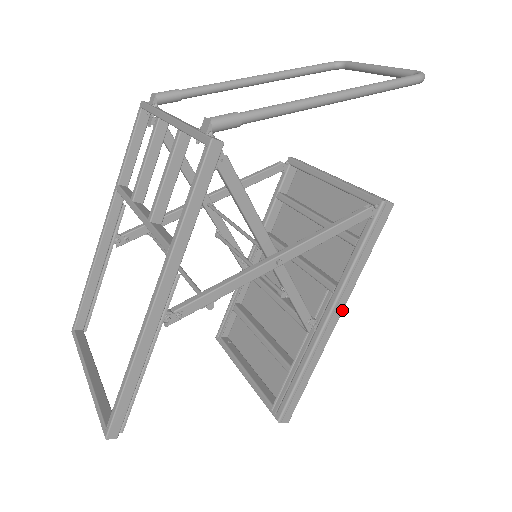
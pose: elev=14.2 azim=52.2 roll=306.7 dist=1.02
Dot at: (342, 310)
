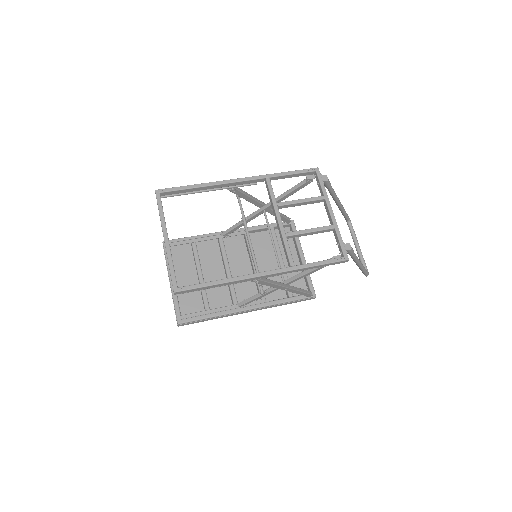
Dot at: occluded
